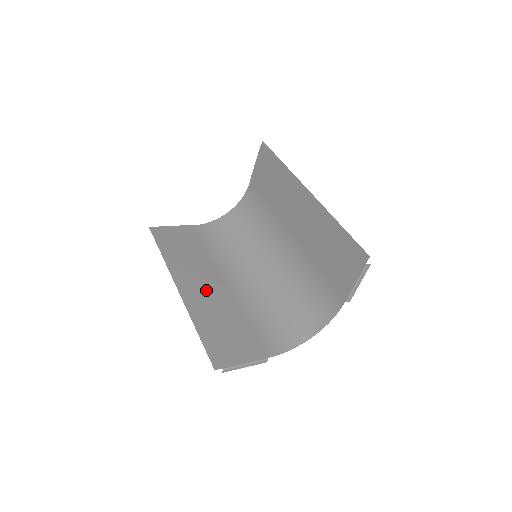
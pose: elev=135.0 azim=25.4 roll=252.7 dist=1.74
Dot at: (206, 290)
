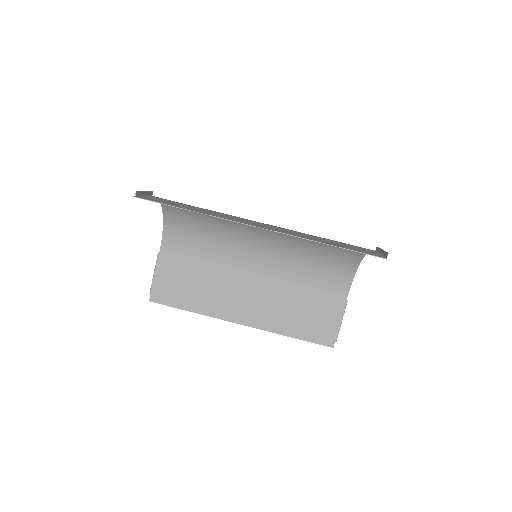
Dot at: (254, 301)
